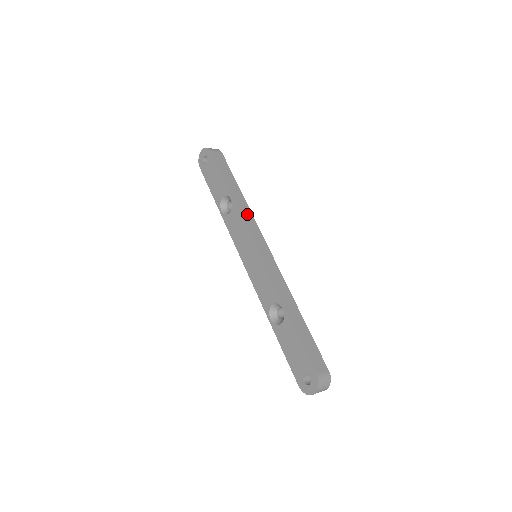
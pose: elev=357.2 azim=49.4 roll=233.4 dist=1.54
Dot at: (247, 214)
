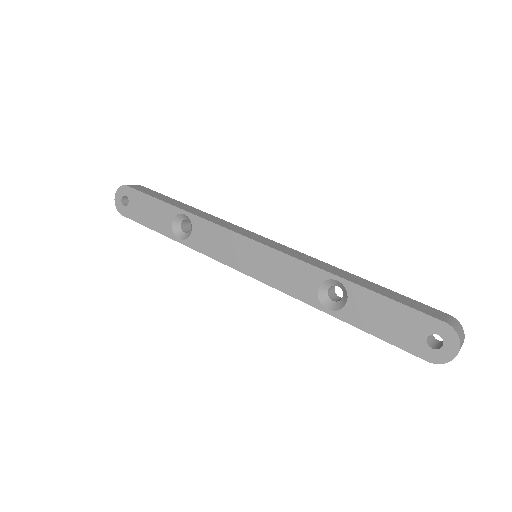
Dot at: (215, 219)
